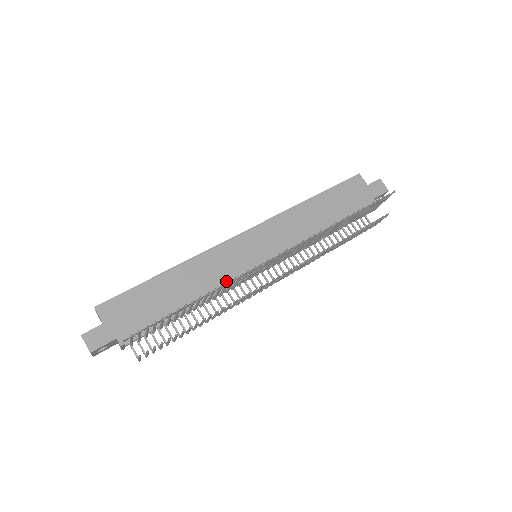
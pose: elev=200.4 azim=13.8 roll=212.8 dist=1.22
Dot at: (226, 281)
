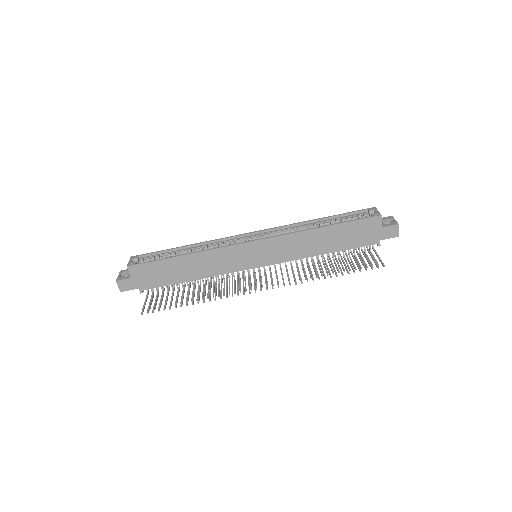
Dot at: (224, 273)
